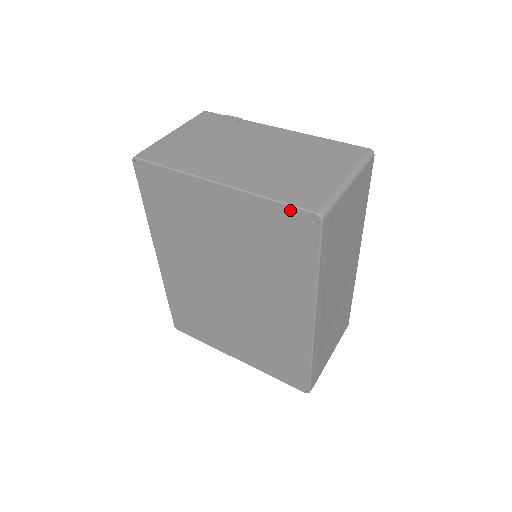
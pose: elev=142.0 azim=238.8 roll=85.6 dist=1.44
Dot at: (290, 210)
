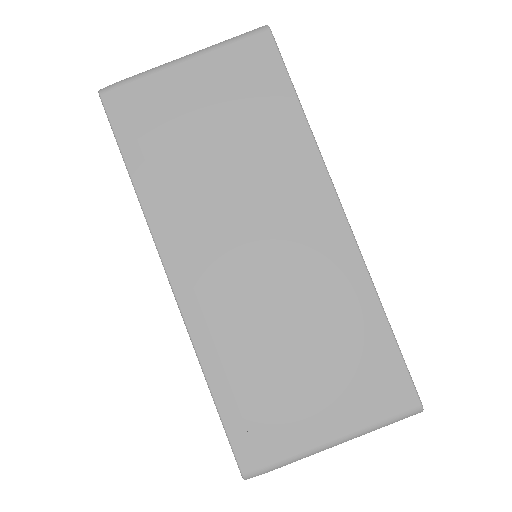
Dot at: occluded
